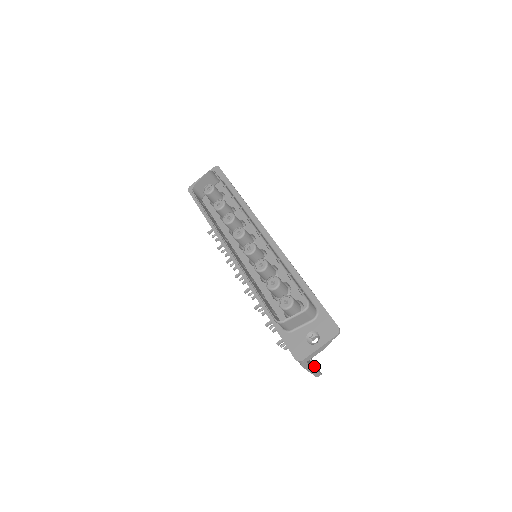
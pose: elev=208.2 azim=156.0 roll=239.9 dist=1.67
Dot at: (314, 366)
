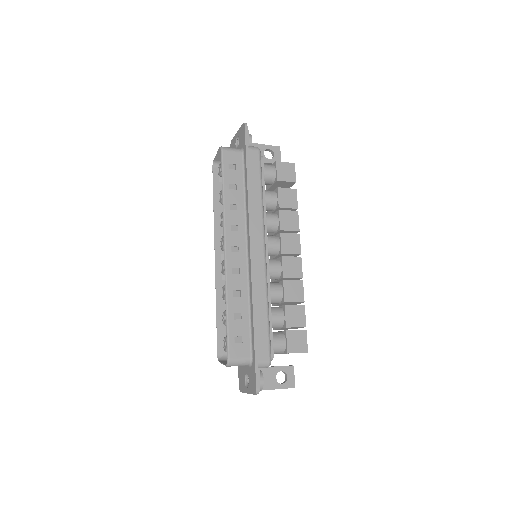
Dot at: occluded
